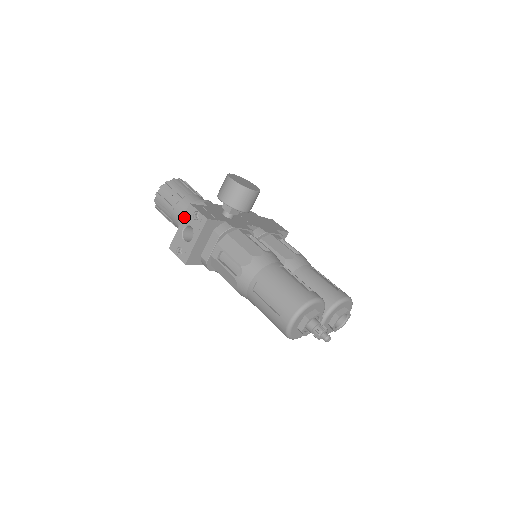
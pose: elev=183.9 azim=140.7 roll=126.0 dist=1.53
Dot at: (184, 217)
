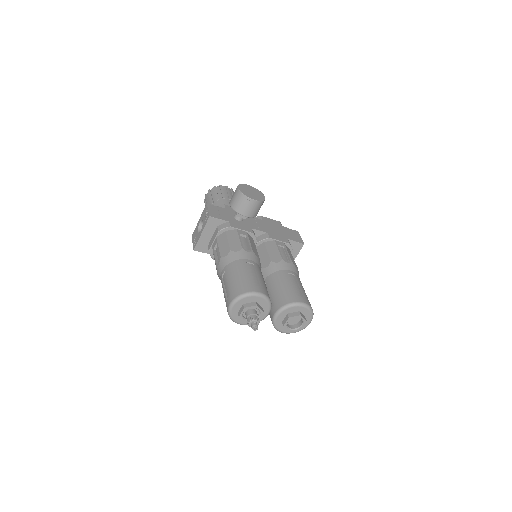
Dot at: (202, 213)
